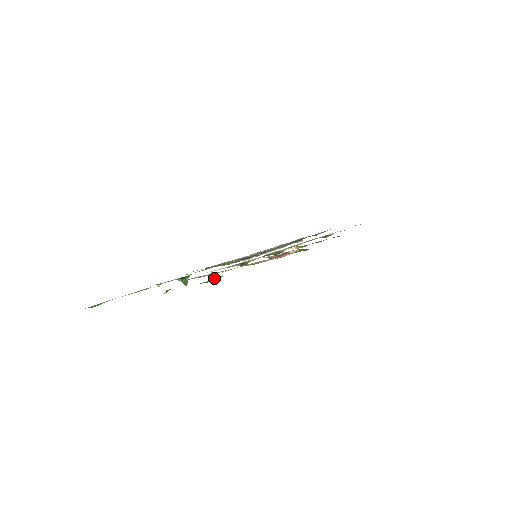
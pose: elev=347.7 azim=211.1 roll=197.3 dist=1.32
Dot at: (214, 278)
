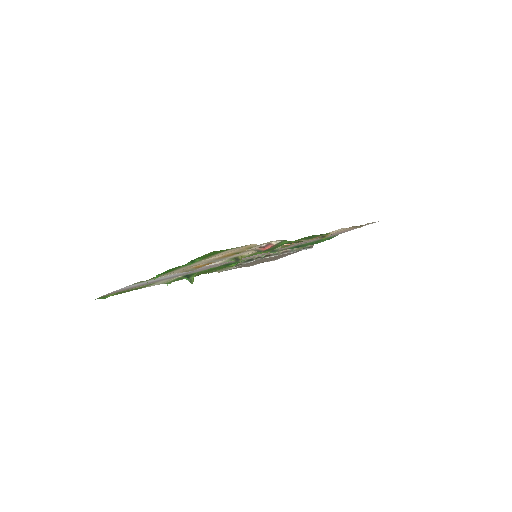
Dot at: (192, 260)
